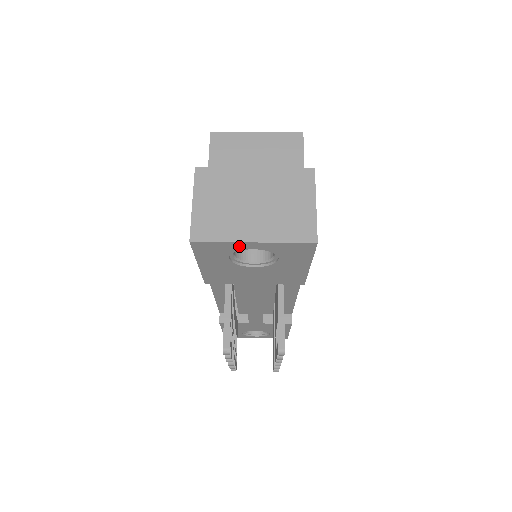
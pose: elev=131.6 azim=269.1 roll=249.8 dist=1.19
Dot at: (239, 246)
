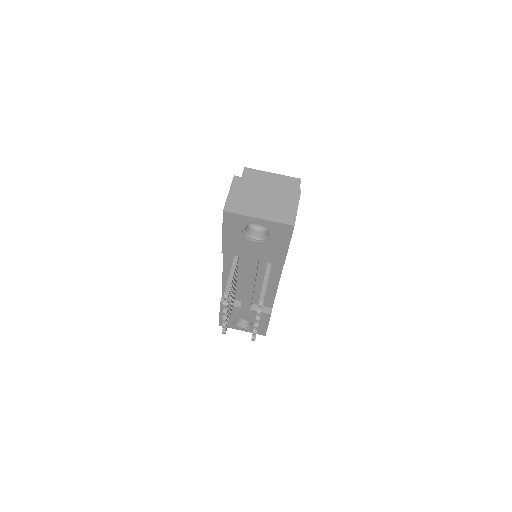
Dot at: (250, 220)
